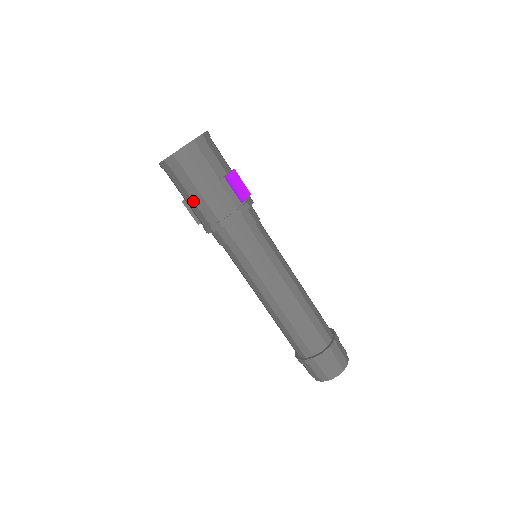
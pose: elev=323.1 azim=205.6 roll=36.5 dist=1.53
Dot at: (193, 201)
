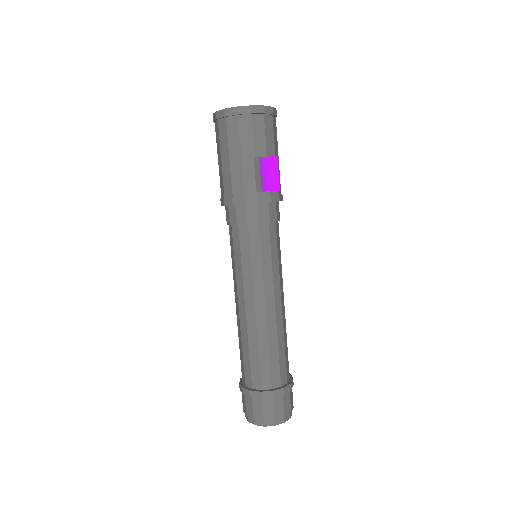
Dot at: (222, 165)
